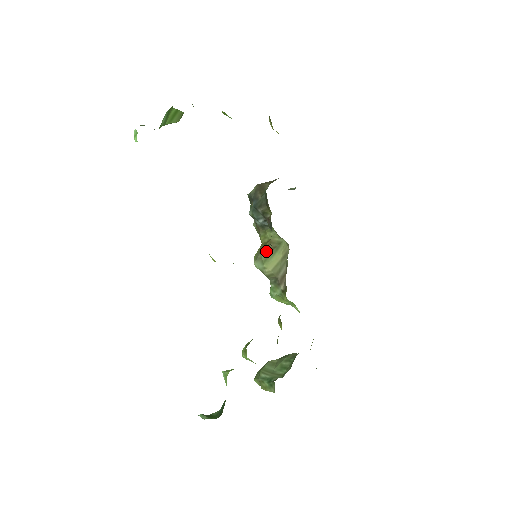
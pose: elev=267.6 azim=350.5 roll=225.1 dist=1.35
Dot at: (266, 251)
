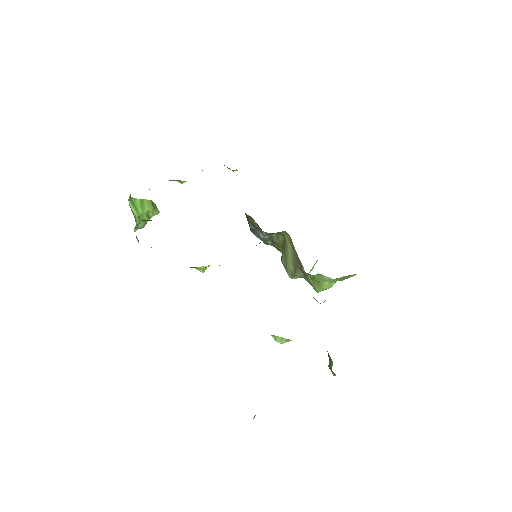
Dot at: (282, 256)
